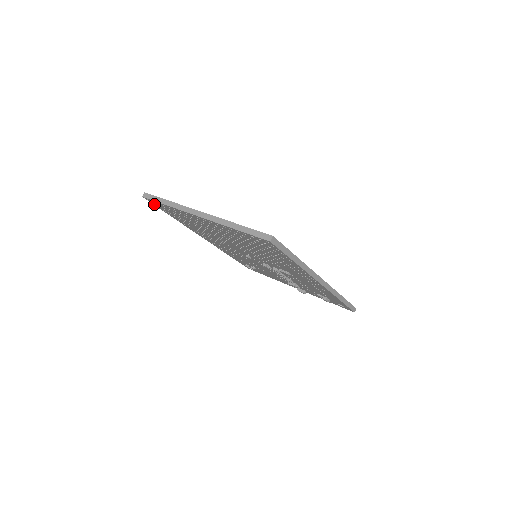
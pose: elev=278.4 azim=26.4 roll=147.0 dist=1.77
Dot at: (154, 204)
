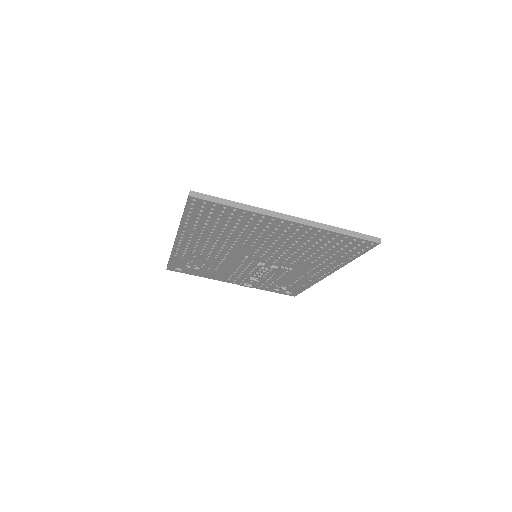
Dot at: (190, 204)
